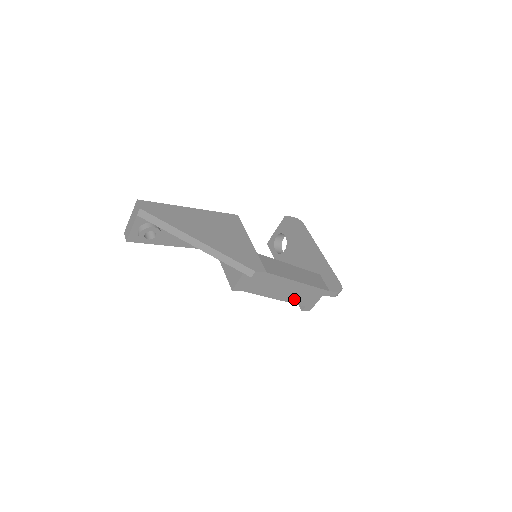
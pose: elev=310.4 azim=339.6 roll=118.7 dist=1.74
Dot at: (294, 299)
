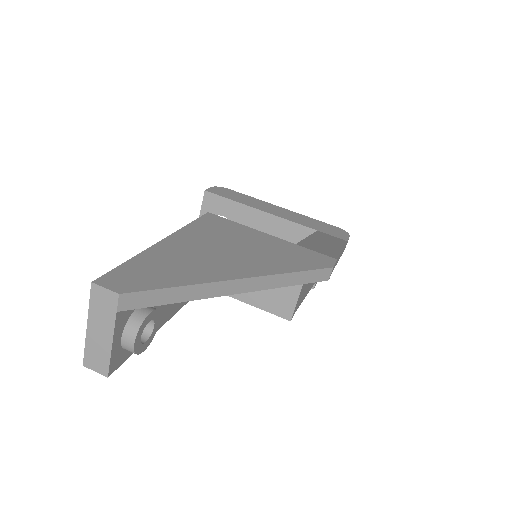
Dot at: occluded
